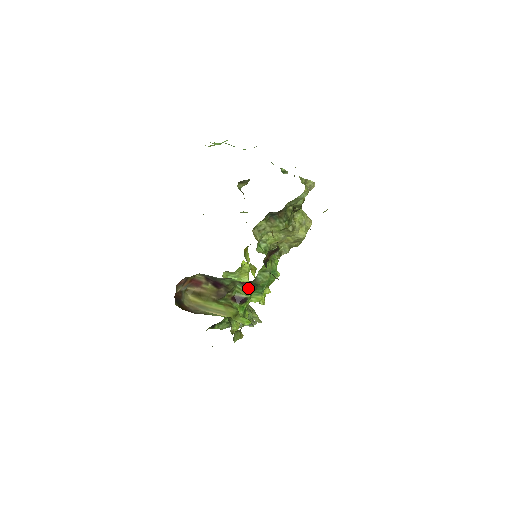
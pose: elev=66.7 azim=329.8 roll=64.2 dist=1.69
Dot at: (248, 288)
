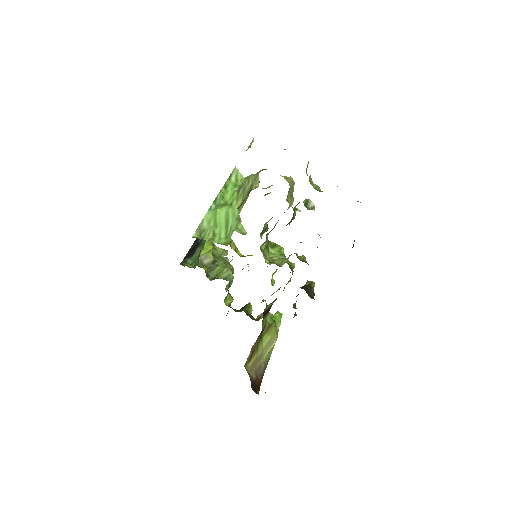
Dot at: (275, 300)
